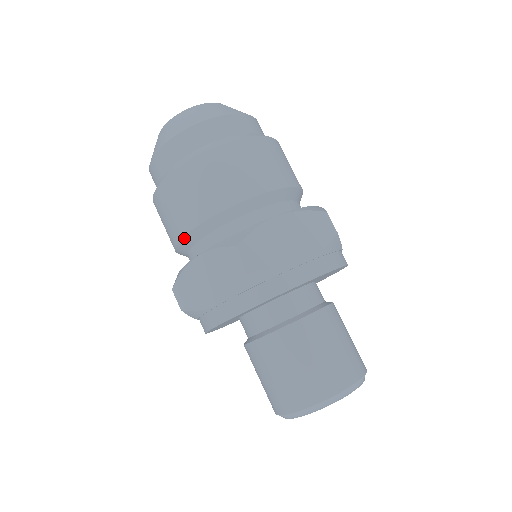
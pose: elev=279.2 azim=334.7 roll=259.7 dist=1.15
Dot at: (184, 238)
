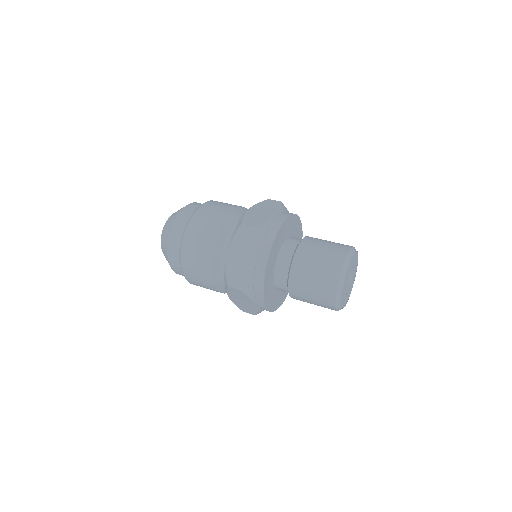
Dot at: (214, 259)
